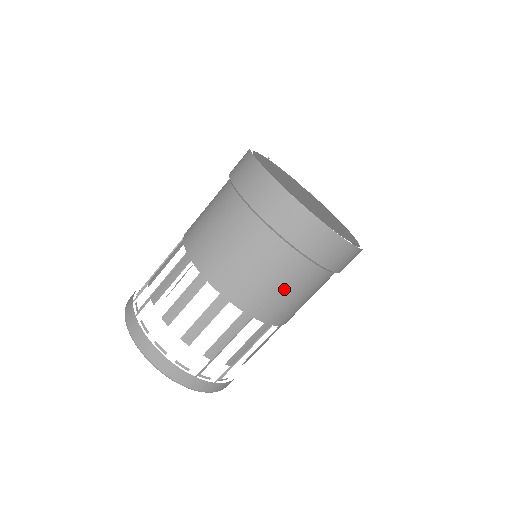
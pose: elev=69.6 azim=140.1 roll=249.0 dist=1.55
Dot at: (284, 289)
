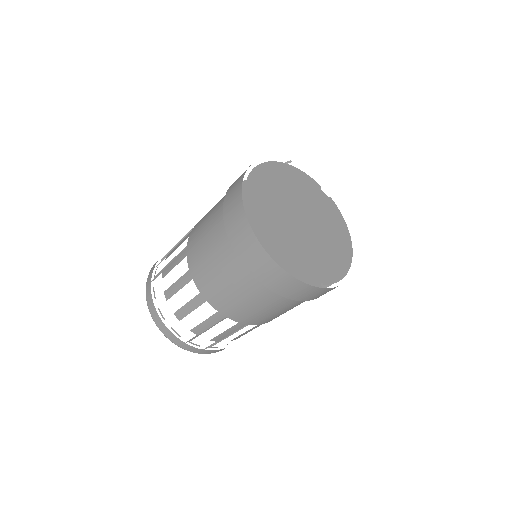
Dot at: (252, 305)
